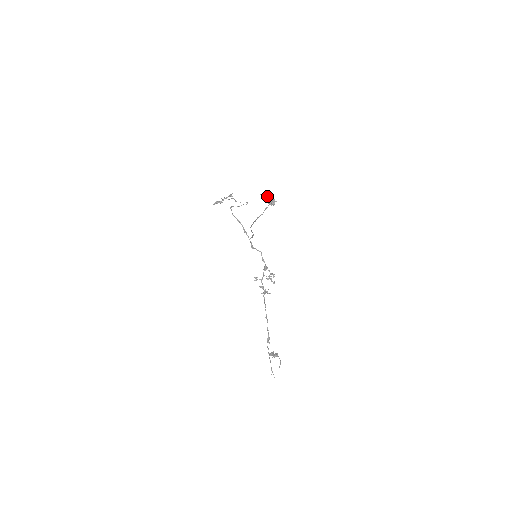
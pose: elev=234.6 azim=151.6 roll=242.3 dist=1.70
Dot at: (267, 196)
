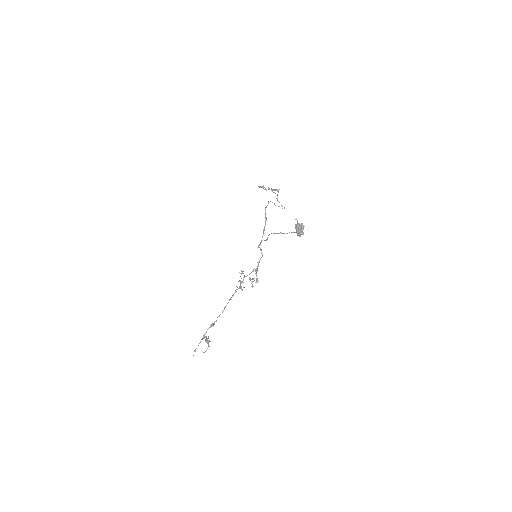
Dot at: (300, 225)
